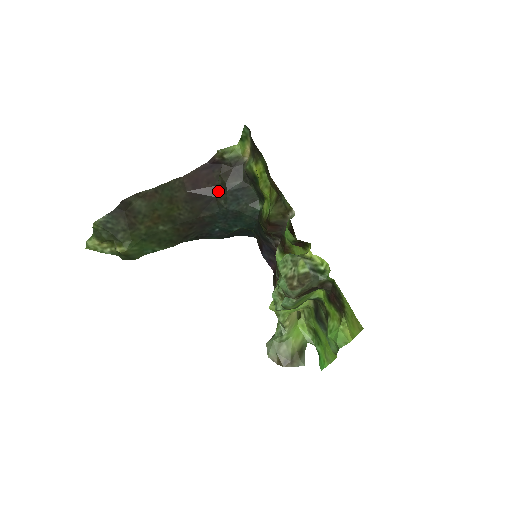
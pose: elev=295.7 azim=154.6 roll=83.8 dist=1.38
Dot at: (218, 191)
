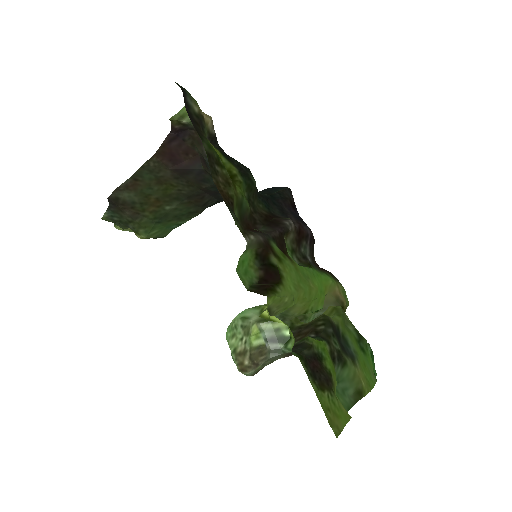
Dot at: (202, 161)
